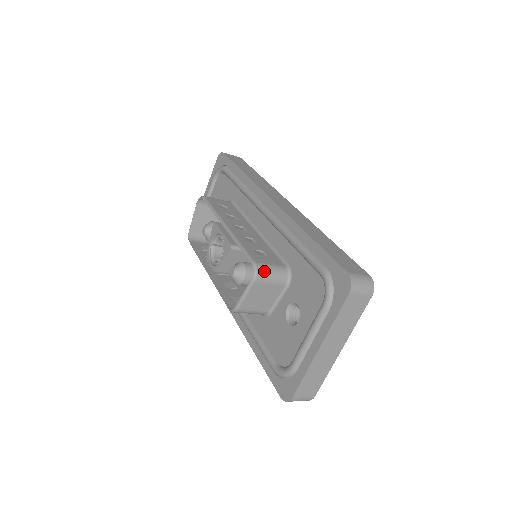
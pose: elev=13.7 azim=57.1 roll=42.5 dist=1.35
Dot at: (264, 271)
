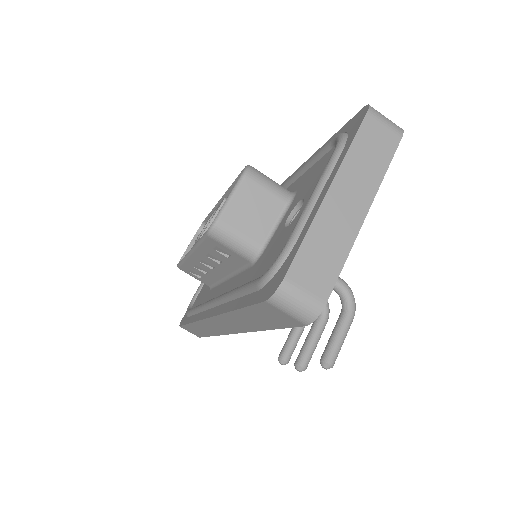
Dot at: (259, 172)
